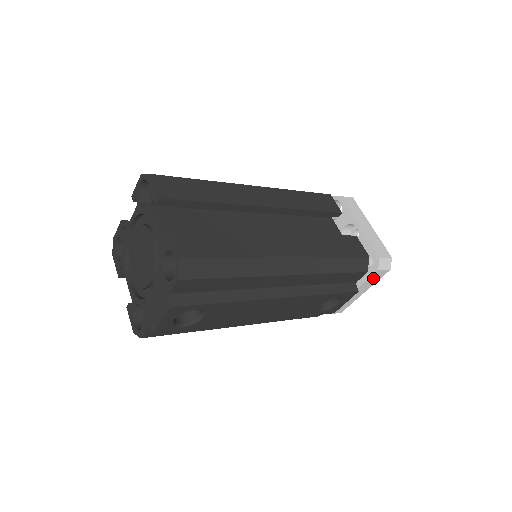
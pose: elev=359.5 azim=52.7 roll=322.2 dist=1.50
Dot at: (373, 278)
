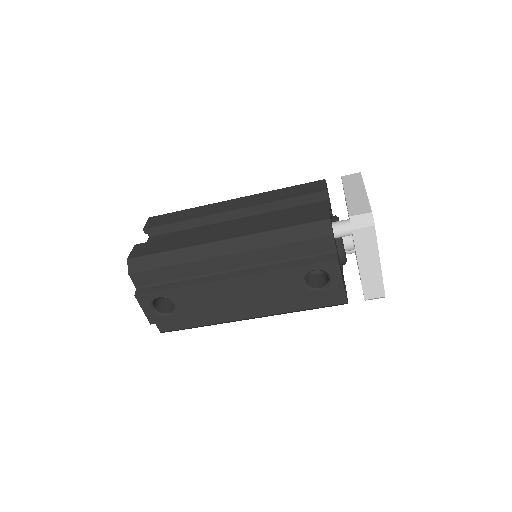
Dot at: (362, 242)
